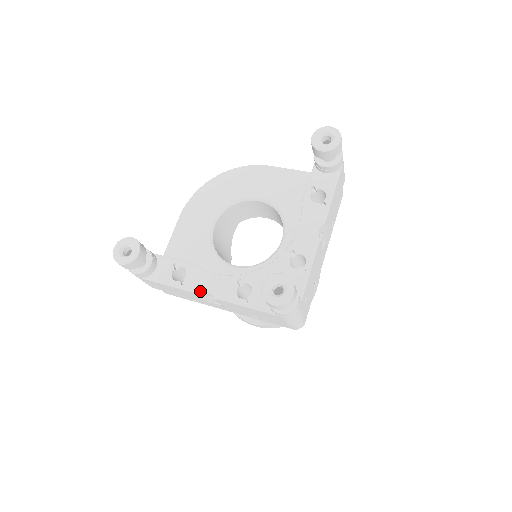
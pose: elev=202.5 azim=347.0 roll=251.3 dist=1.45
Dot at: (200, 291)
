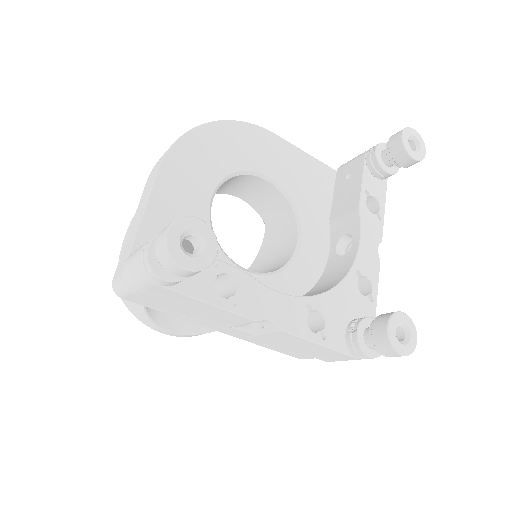
Dot at: (261, 318)
